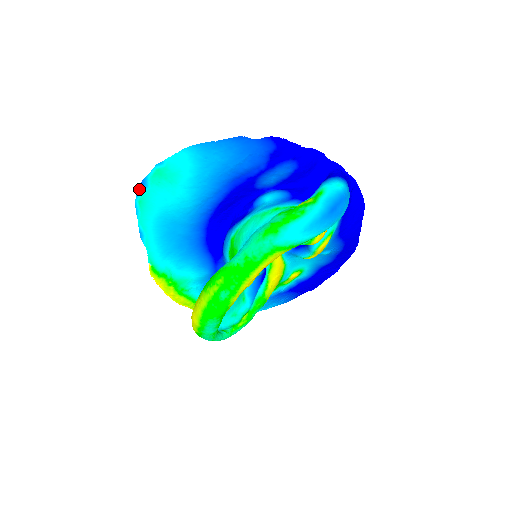
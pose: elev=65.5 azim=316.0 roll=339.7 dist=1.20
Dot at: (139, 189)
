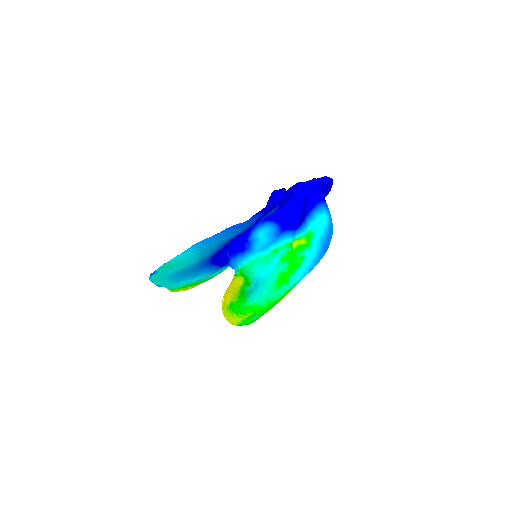
Dot at: (151, 275)
